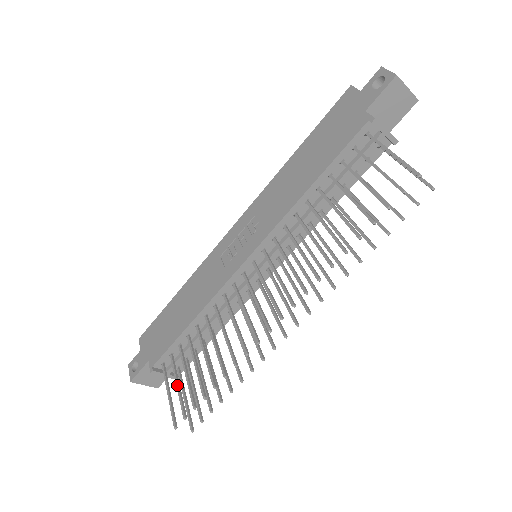
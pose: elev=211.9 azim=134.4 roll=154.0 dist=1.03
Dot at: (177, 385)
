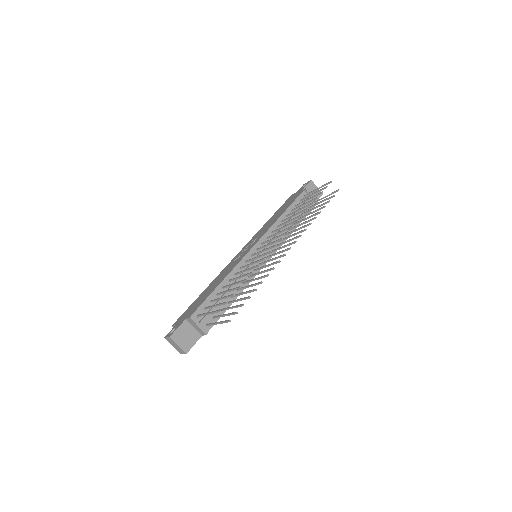
Dot at: (215, 305)
